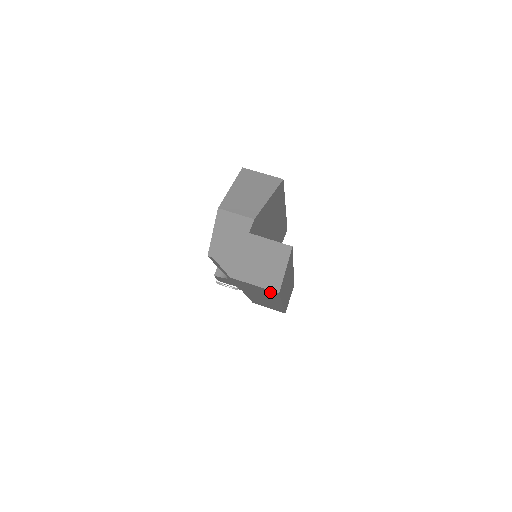
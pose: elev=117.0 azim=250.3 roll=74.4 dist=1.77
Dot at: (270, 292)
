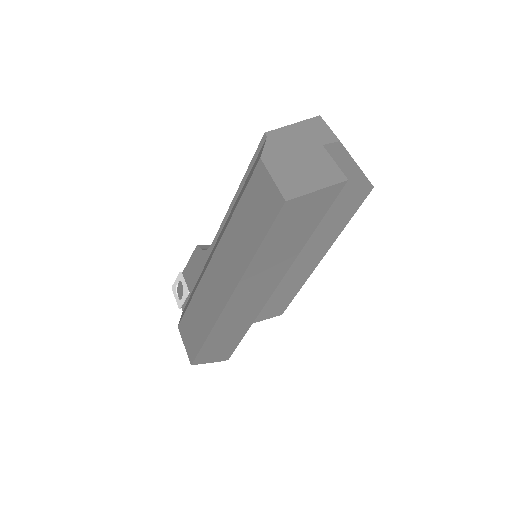
Dot at: (272, 207)
